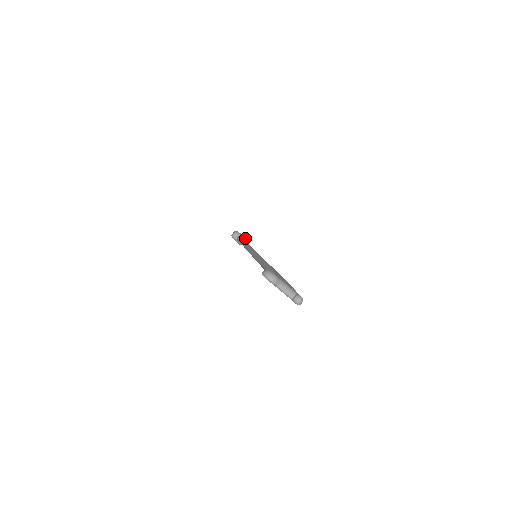
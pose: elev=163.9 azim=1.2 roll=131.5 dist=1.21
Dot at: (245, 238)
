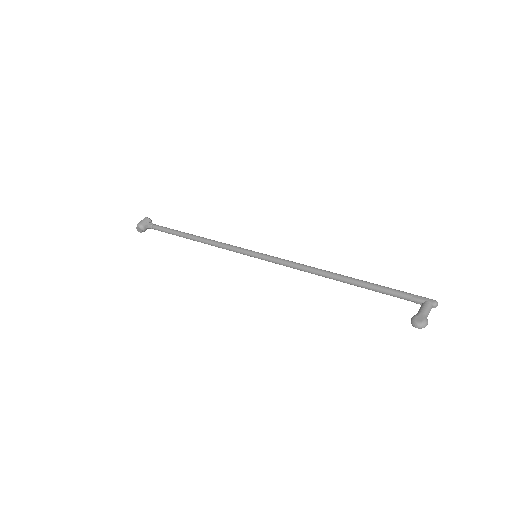
Dot at: (148, 219)
